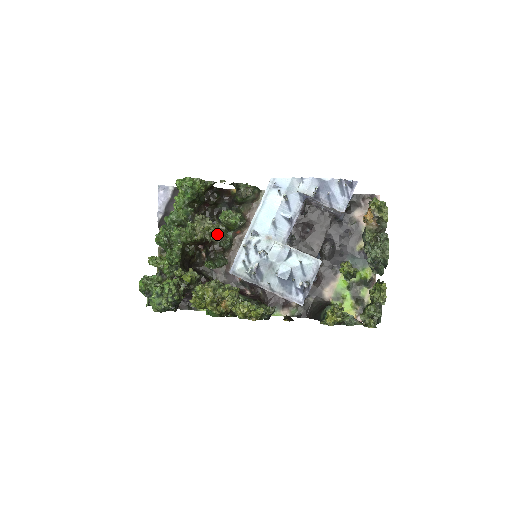
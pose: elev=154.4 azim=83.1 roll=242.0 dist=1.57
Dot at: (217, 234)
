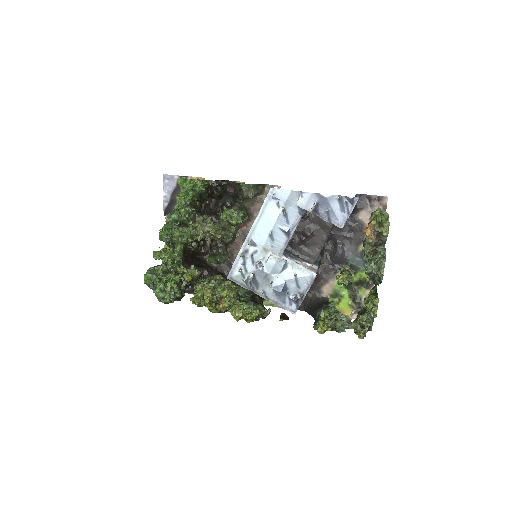
Dot at: (217, 237)
